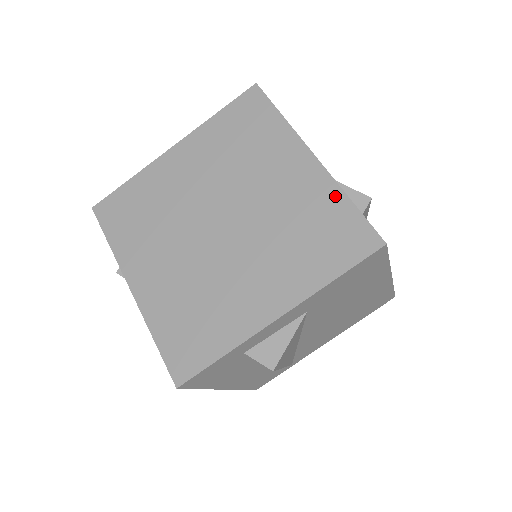
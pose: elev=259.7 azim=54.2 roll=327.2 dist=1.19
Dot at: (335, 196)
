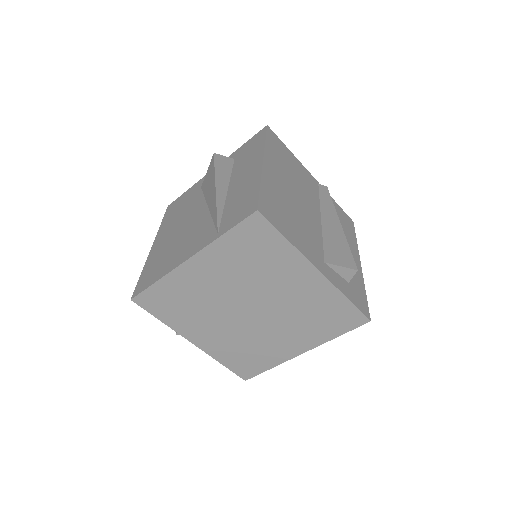
Dot at: (337, 297)
